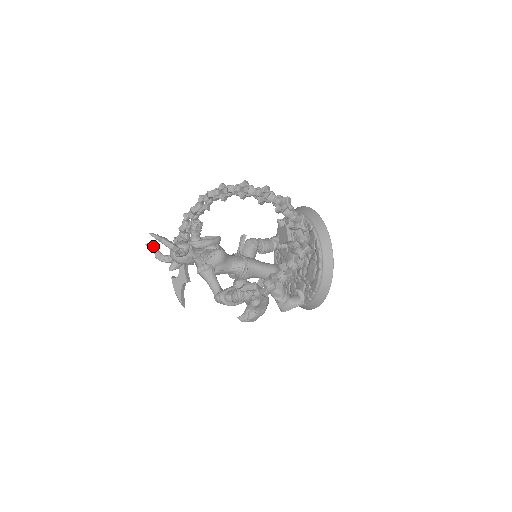
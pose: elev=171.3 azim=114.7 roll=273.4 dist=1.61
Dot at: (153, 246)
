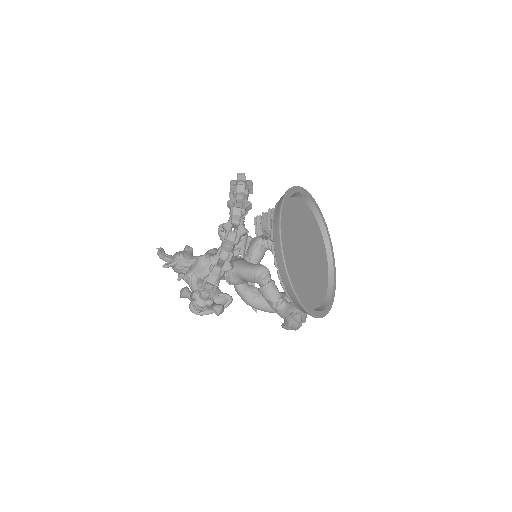
Dot at: occluded
